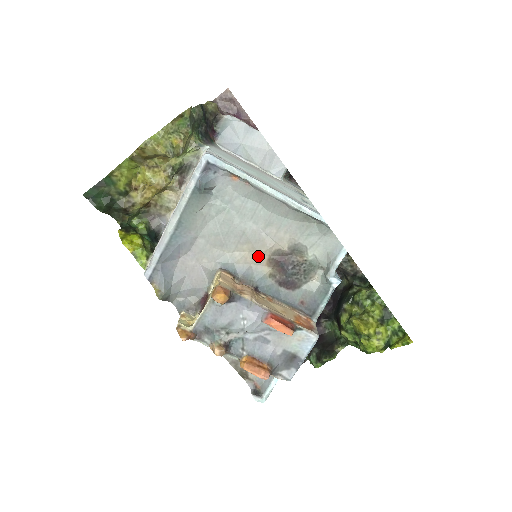
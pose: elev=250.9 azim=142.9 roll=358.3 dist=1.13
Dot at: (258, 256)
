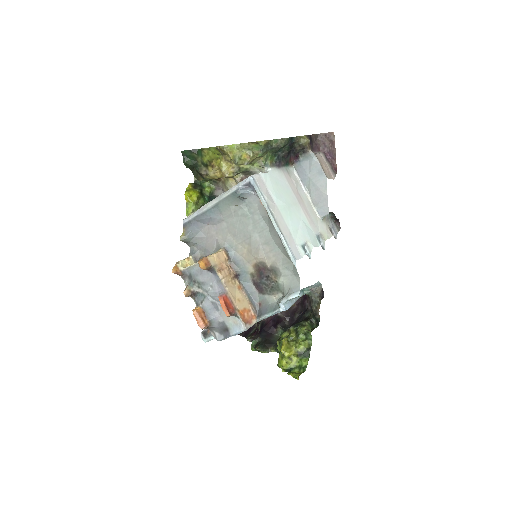
Dot at: (251, 257)
